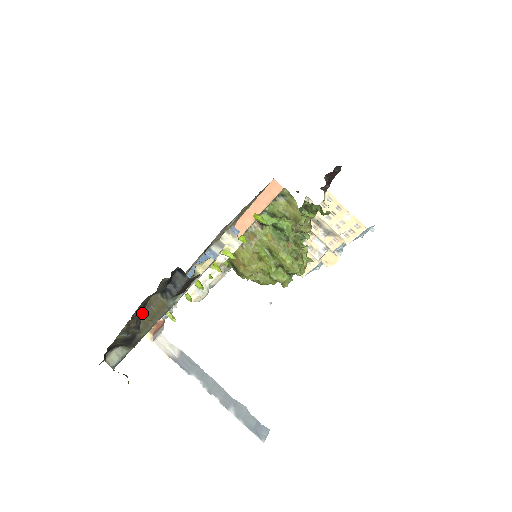
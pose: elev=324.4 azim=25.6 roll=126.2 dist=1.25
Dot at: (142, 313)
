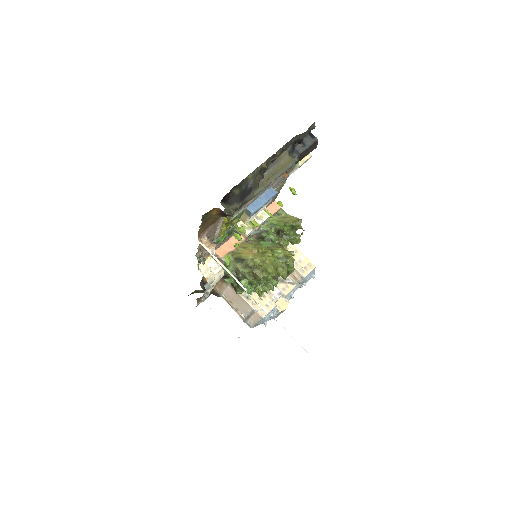
Dot at: occluded
